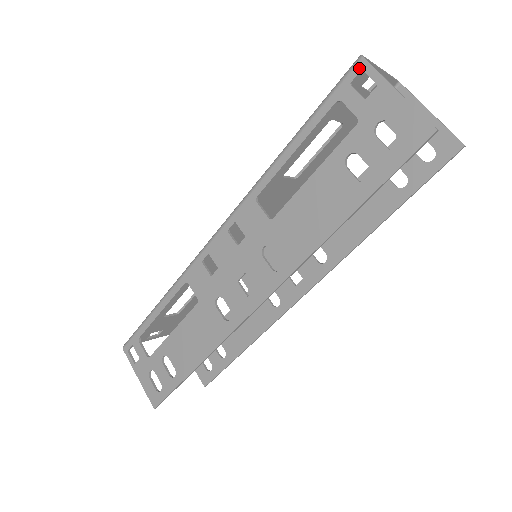
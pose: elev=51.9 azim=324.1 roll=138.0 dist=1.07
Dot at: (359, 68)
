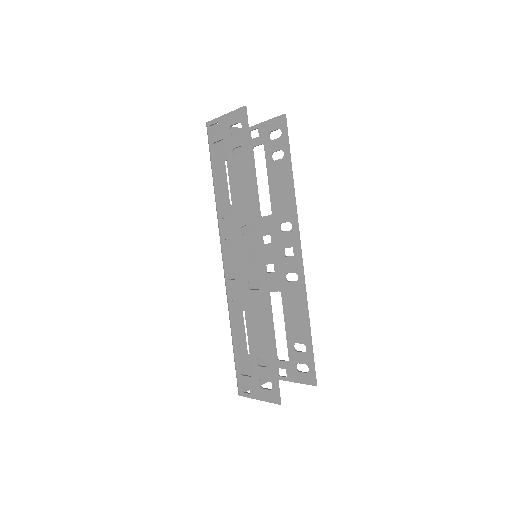
Dot at: (209, 127)
